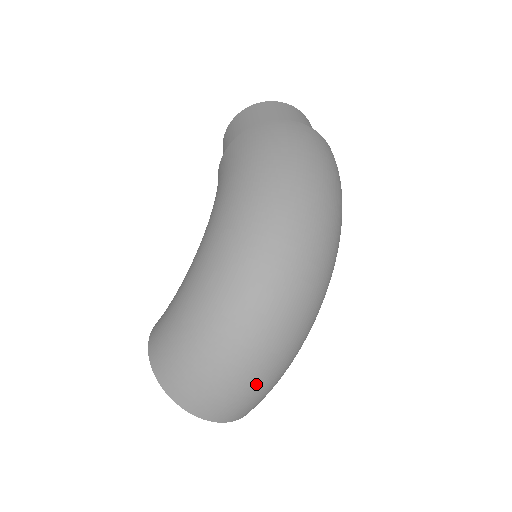
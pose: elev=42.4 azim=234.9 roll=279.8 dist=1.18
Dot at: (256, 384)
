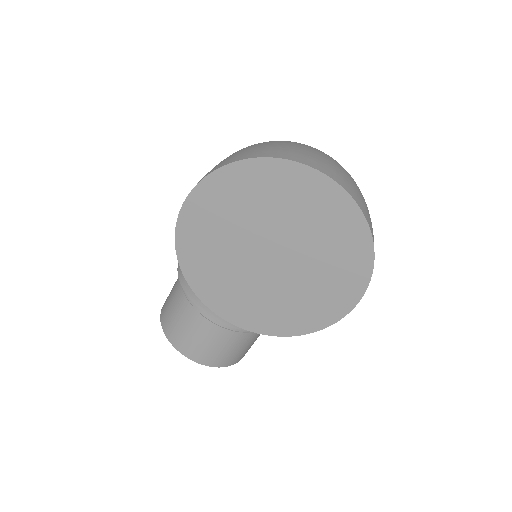
Dot at: occluded
